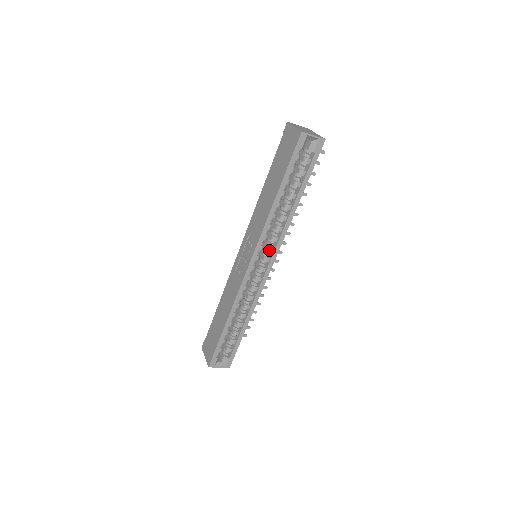
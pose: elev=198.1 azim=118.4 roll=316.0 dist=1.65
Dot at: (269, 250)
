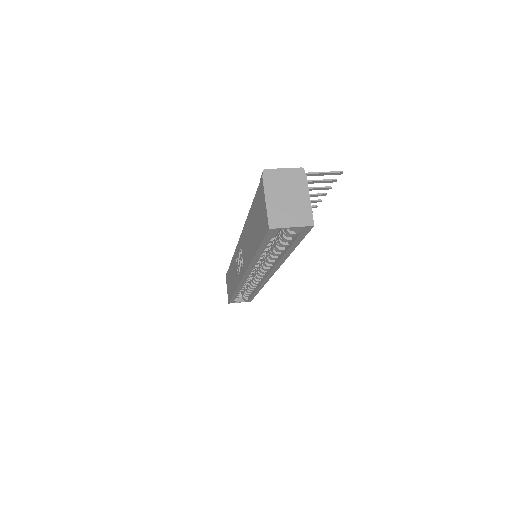
Dot at: (264, 270)
